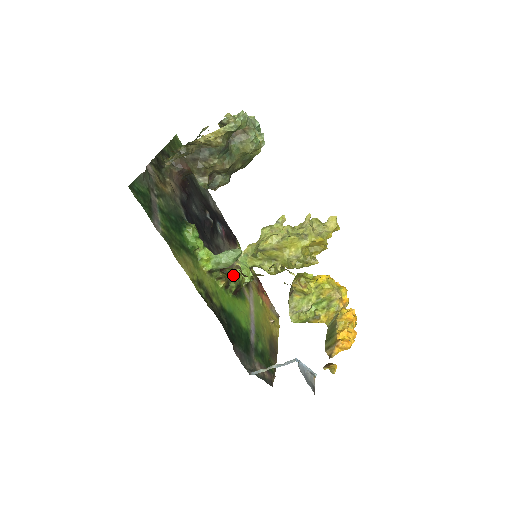
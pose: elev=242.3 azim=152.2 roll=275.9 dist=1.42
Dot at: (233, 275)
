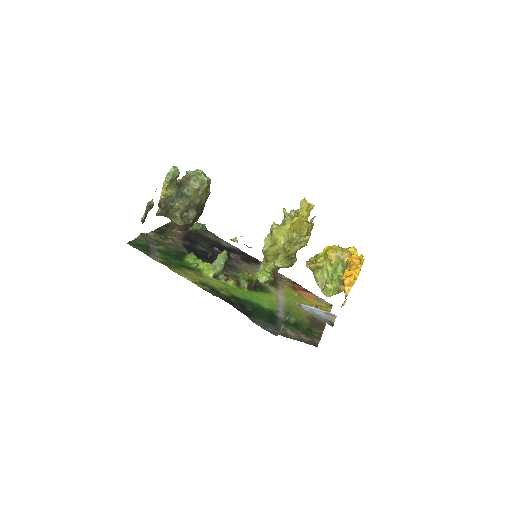
Dot at: (241, 275)
